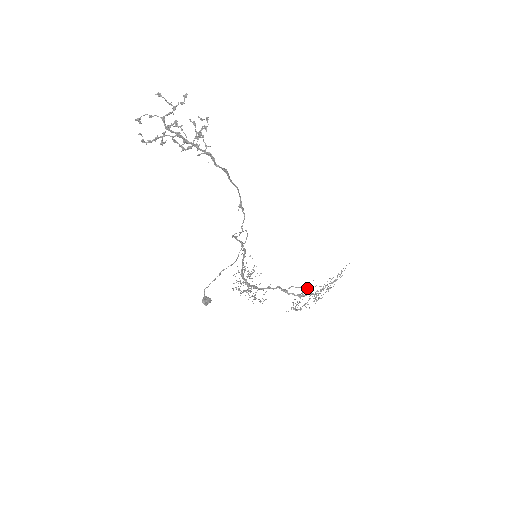
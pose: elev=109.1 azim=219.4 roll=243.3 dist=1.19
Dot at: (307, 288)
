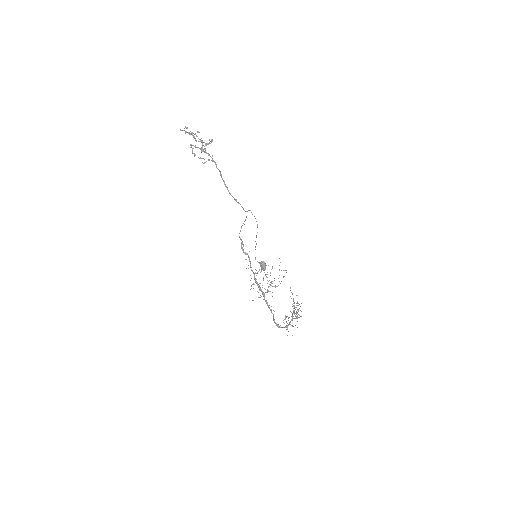
Dot at: occluded
